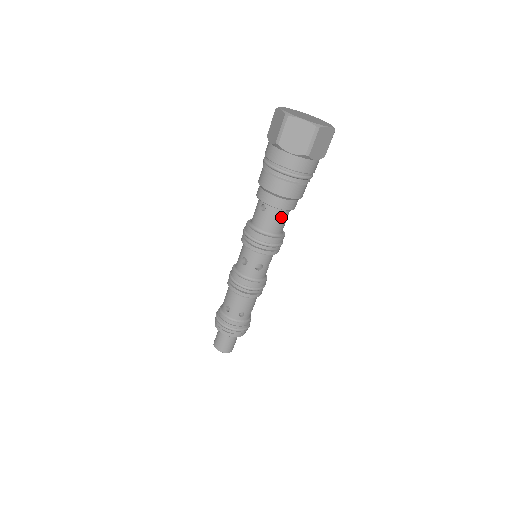
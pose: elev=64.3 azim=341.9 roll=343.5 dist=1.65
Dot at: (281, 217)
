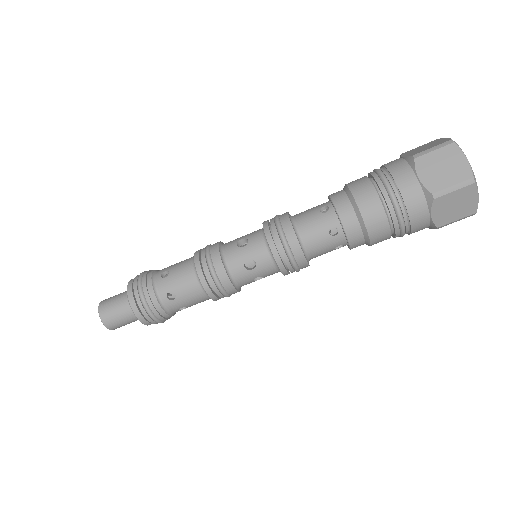
Dot at: (331, 237)
